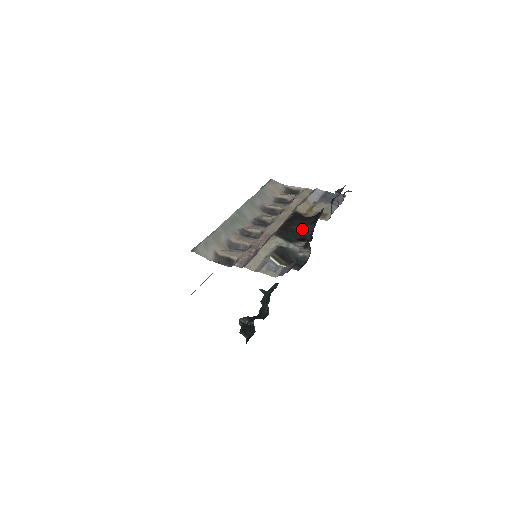
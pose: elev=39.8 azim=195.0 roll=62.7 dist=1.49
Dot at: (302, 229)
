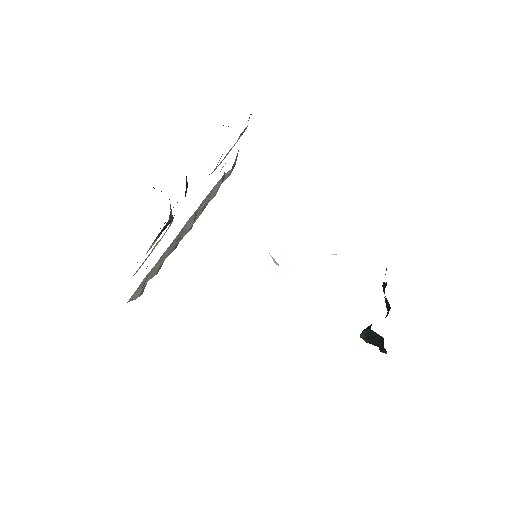
Dot at: (186, 188)
